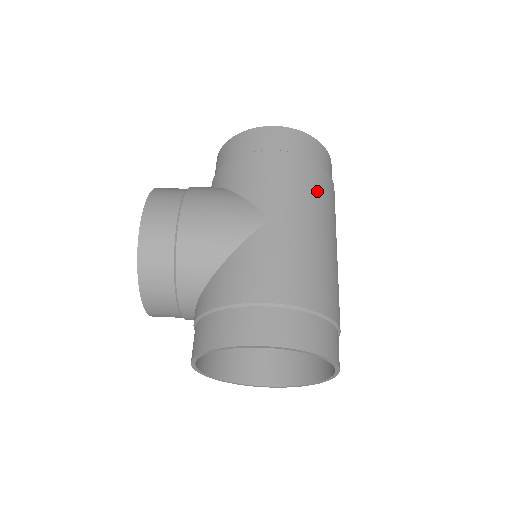
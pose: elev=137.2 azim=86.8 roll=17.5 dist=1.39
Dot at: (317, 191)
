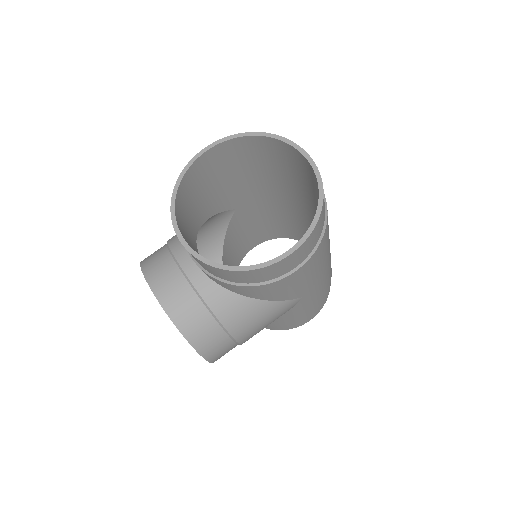
Dot at: (327, 244)
